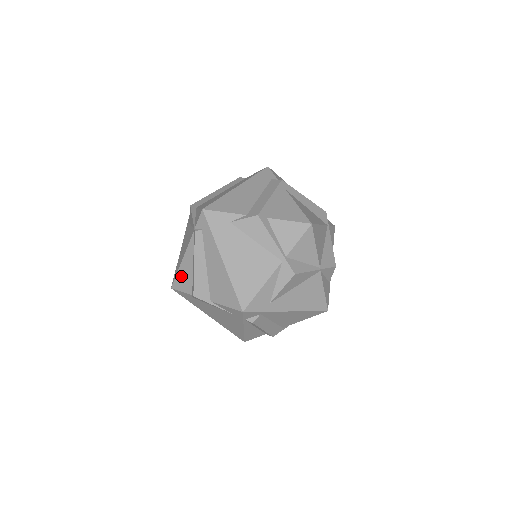
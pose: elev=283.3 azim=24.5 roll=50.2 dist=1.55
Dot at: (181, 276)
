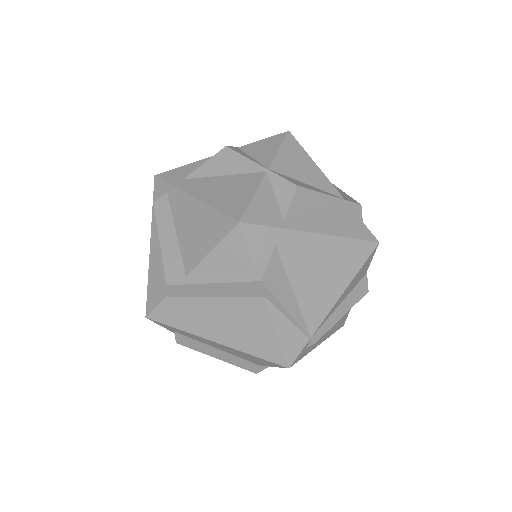
Dot at: occluded
